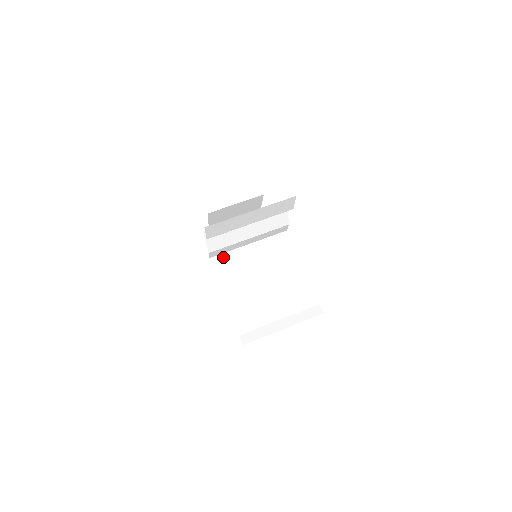
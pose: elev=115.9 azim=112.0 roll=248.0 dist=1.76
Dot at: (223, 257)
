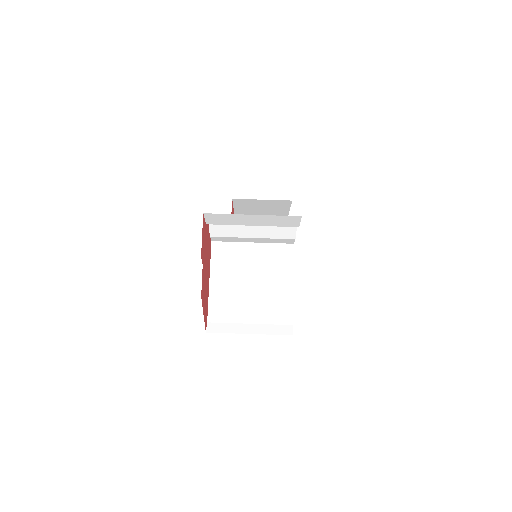
Dot at: (224, 245)
